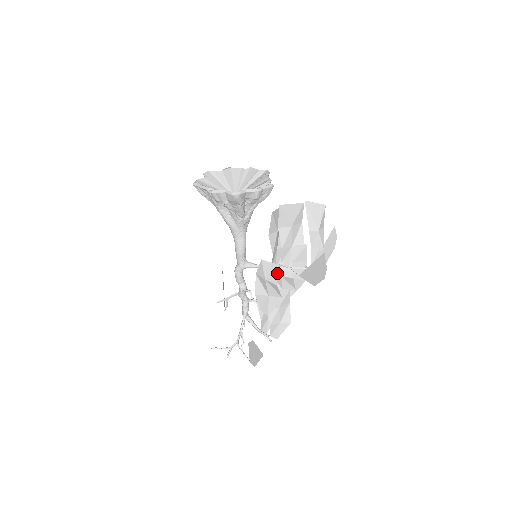
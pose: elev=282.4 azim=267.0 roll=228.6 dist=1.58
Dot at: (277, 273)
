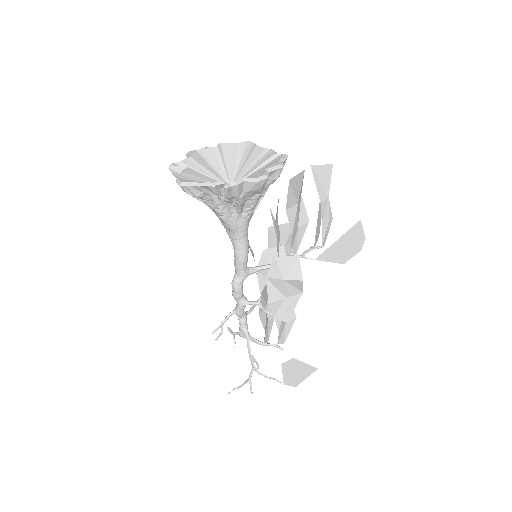
Dot at: occluded
